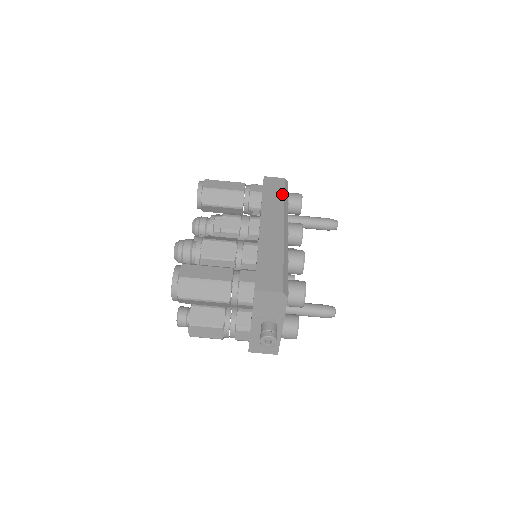
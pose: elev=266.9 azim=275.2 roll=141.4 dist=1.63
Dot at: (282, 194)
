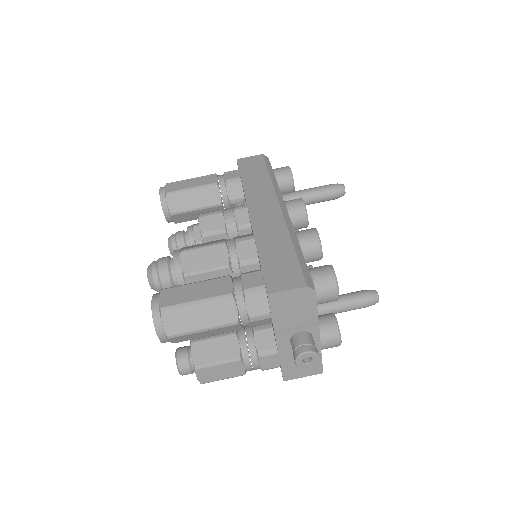
Dot at: (265, 171)
